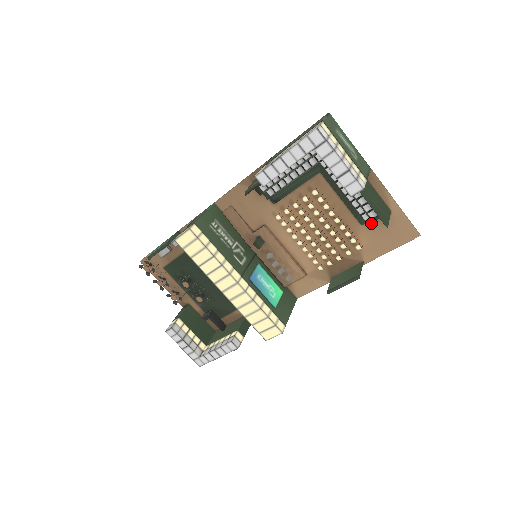
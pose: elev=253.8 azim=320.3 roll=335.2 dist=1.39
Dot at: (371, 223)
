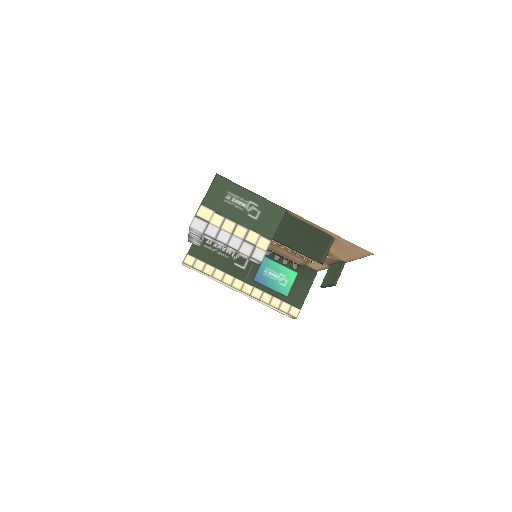
Dot at: occluded
